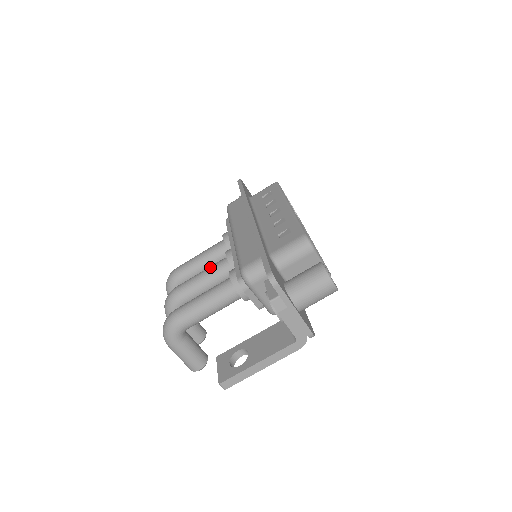
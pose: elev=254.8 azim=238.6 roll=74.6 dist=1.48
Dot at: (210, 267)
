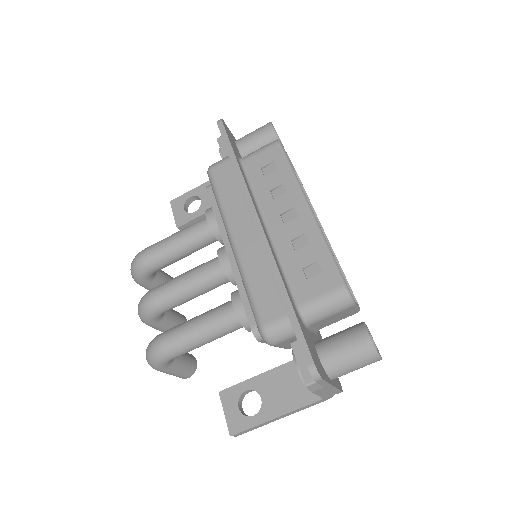
Dot at: (197, 272)
